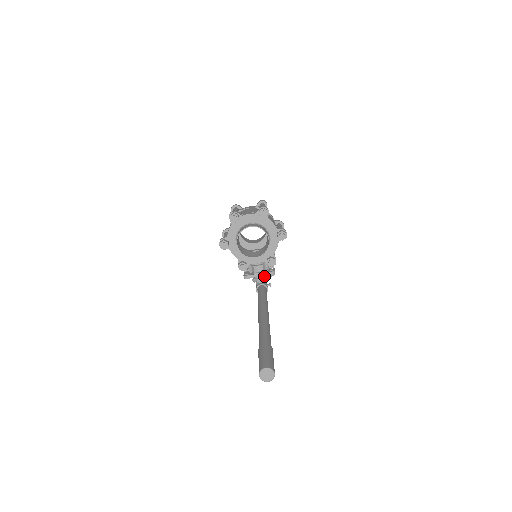
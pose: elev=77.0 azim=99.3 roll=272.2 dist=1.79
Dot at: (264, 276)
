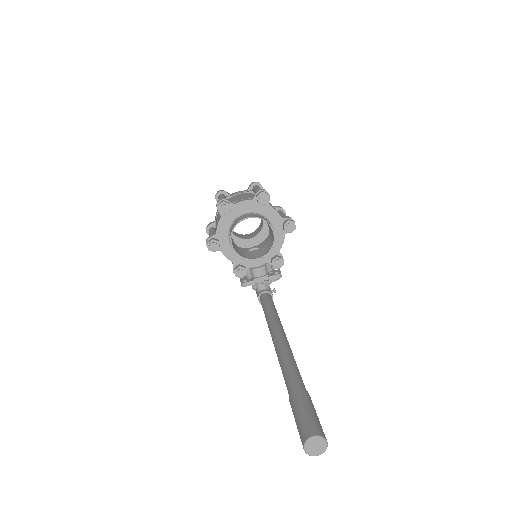
Dot at: (267, 281)
